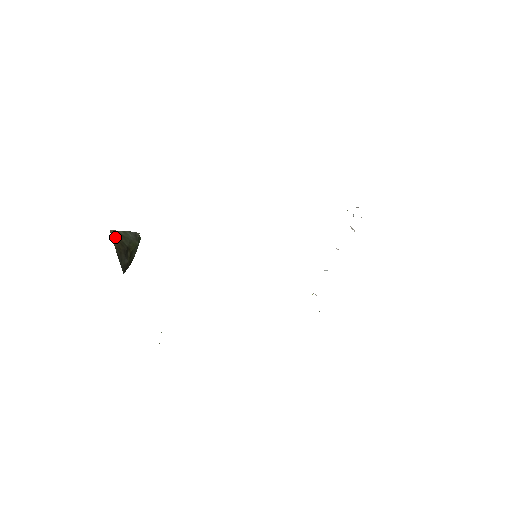
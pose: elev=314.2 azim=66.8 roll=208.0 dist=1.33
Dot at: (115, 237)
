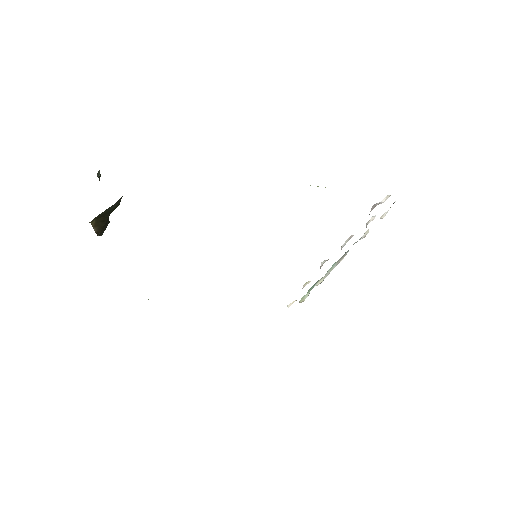
Dot at: (96, 222)
